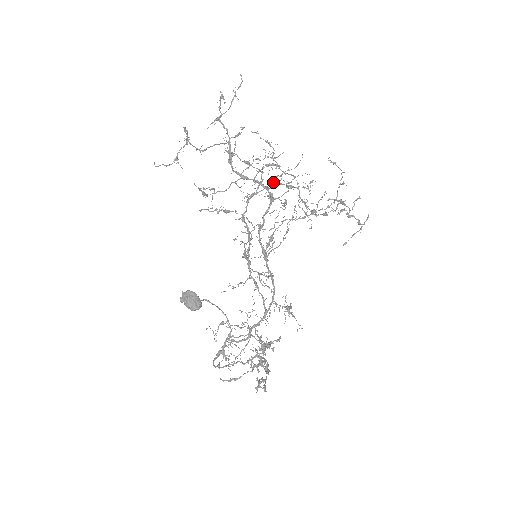
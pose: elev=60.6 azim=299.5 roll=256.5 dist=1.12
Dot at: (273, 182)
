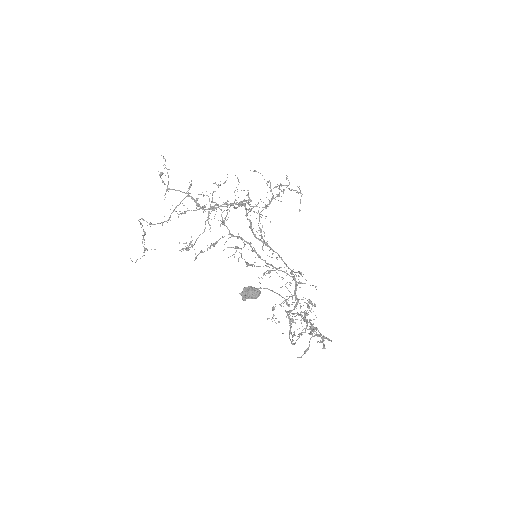
Dot at: occluded
